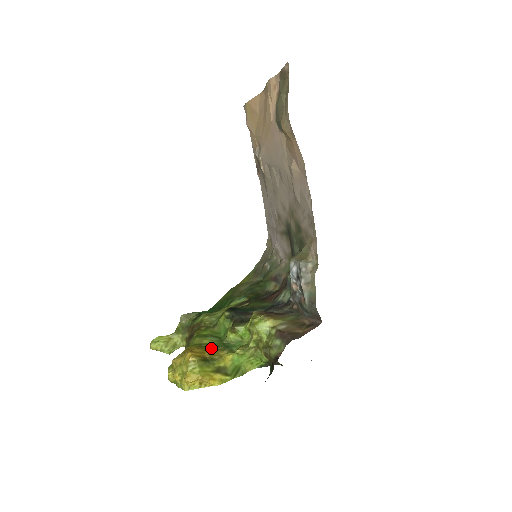
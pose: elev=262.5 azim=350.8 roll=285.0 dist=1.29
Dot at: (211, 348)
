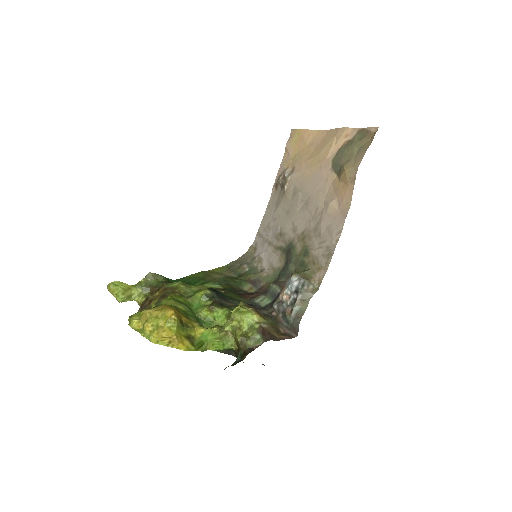
Dot at: (186, 315)
